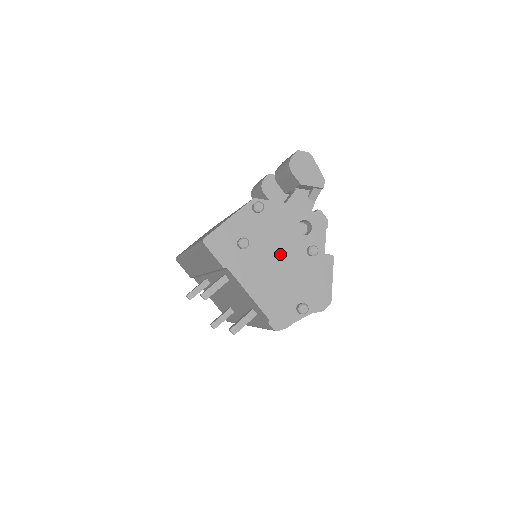
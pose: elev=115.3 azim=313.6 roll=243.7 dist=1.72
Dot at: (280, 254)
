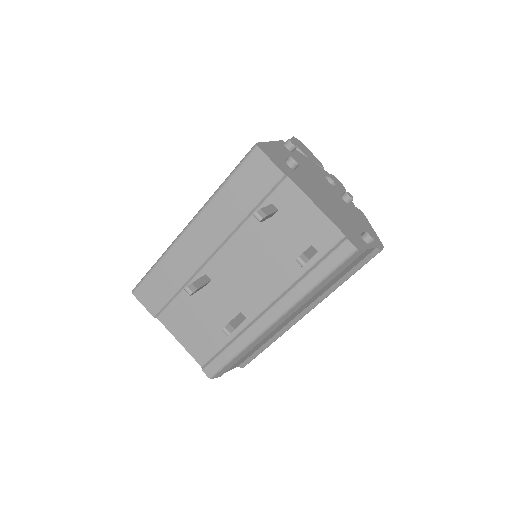
Dot at: (324, 189)
